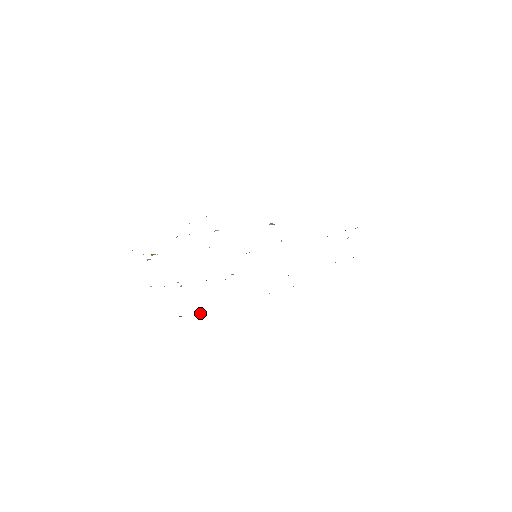
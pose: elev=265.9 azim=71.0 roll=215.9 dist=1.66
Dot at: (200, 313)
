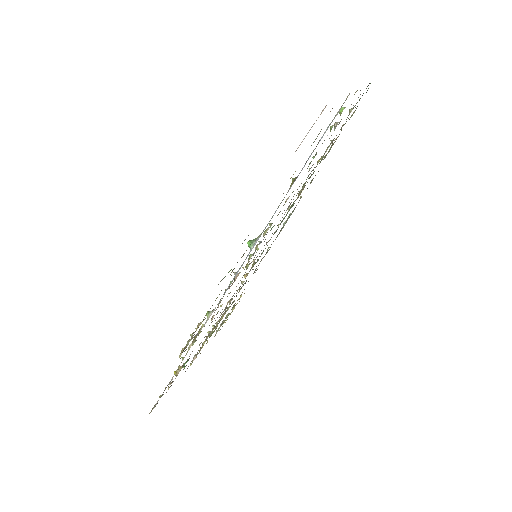
Dot at: (240, 297)
